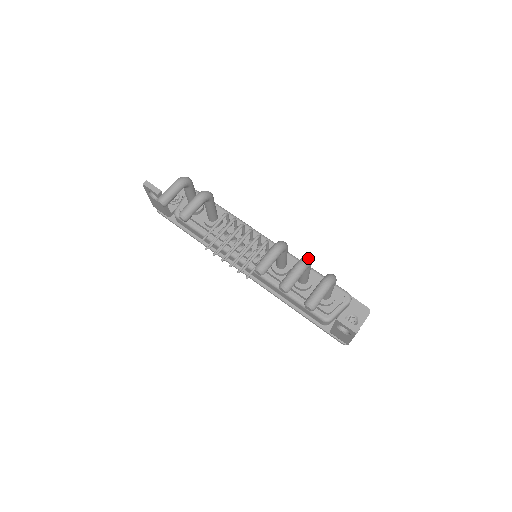
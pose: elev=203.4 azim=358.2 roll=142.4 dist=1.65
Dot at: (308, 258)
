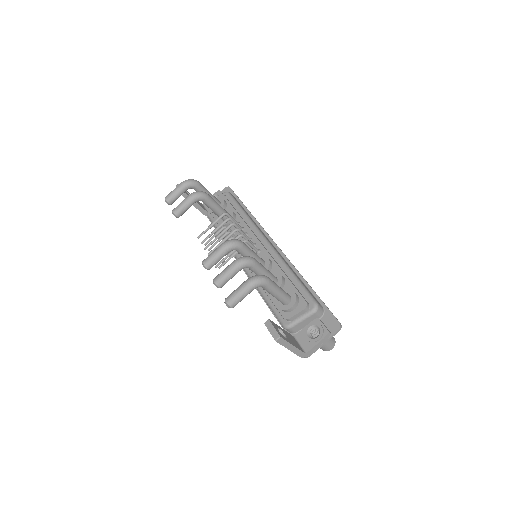
Dot at: (248, 257)
